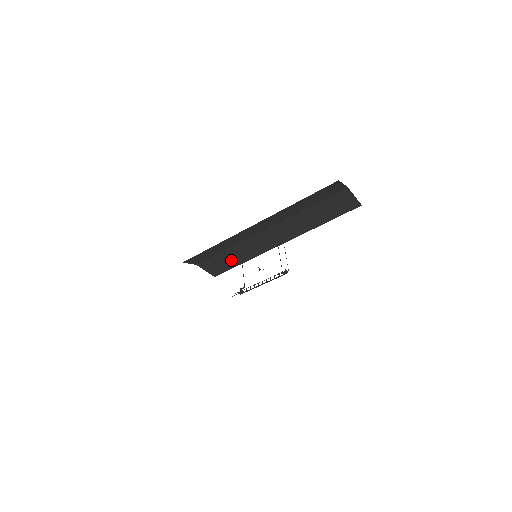
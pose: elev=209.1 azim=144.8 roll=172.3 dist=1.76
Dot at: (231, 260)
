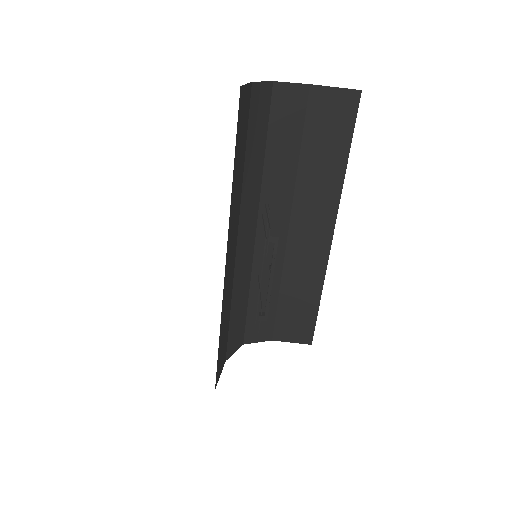
Dot at: (302, 305)
